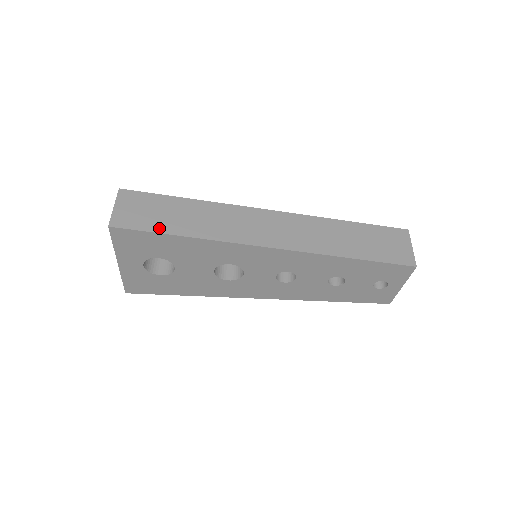
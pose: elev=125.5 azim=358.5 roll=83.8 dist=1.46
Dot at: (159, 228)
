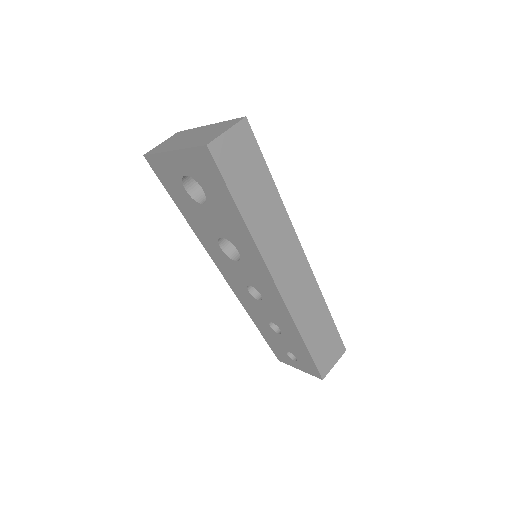
Dot at: (235, 188)
